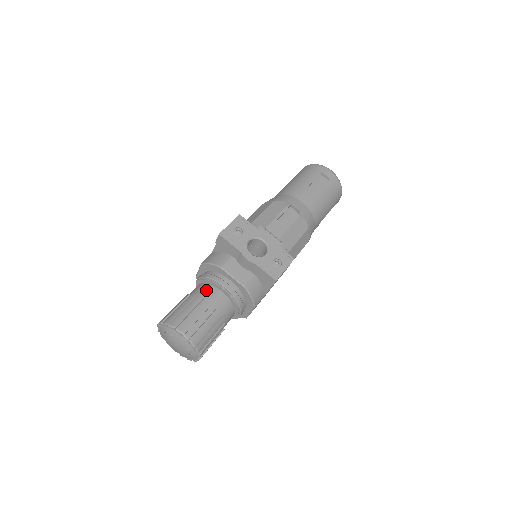
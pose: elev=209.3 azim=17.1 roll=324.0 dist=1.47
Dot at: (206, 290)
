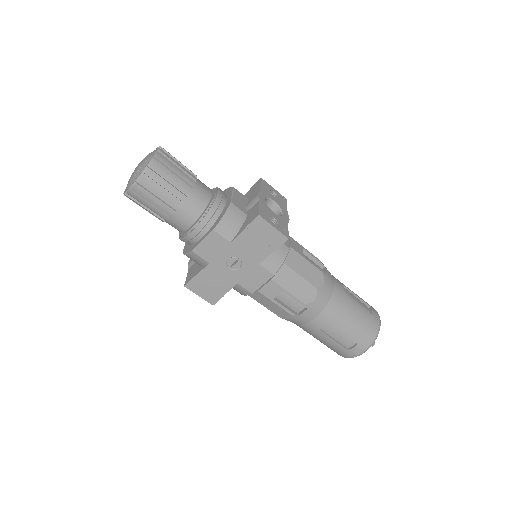
Dot at: occluded
